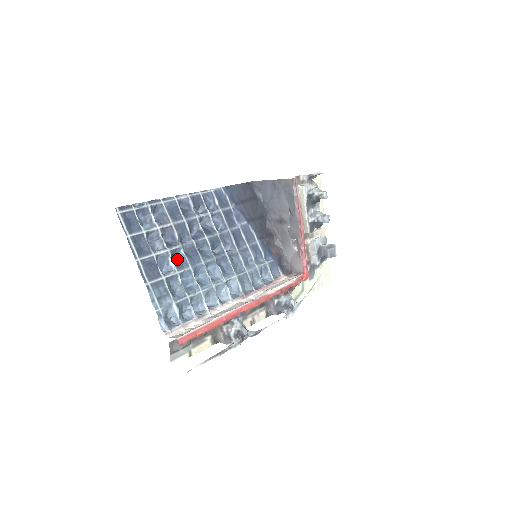
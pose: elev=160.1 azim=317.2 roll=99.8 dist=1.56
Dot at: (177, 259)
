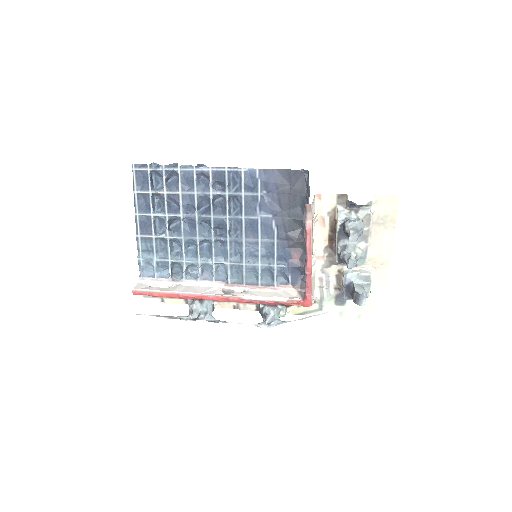
Dot at: (178, 224)
